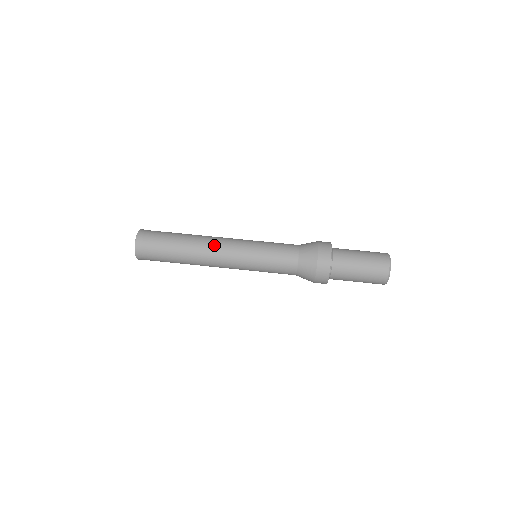
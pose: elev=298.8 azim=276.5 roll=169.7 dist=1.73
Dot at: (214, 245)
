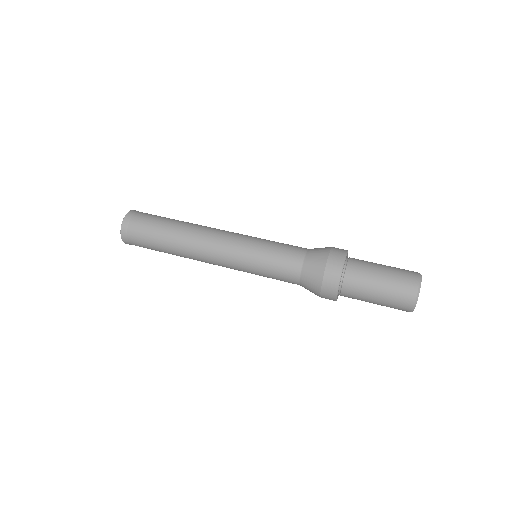
Dot at: (210, 231)
